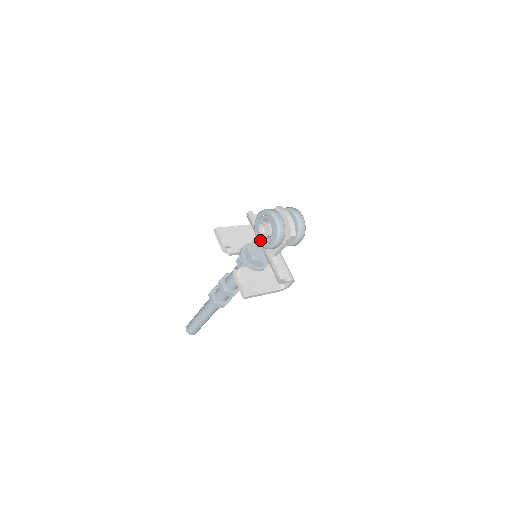
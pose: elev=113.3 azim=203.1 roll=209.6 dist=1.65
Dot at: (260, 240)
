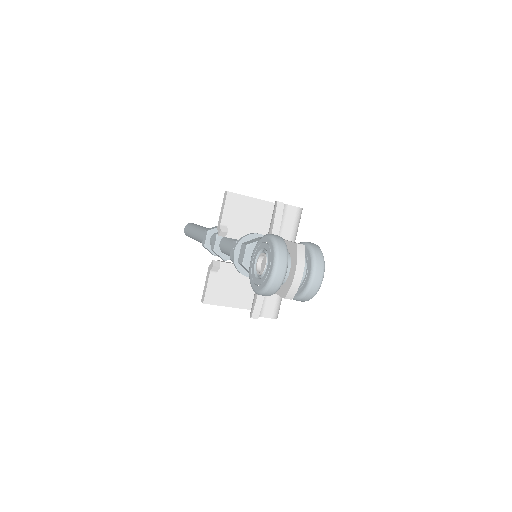
Dot at: (251, 265)
